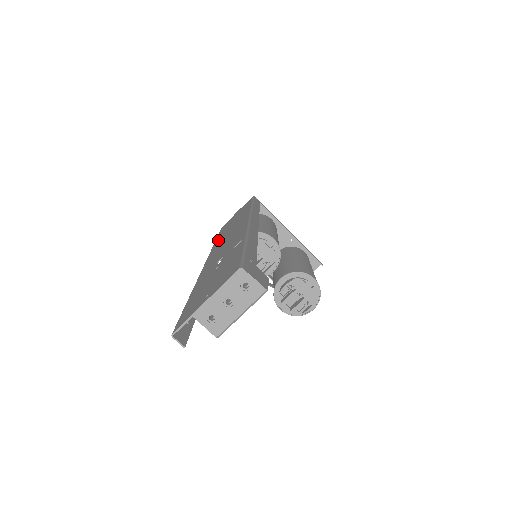
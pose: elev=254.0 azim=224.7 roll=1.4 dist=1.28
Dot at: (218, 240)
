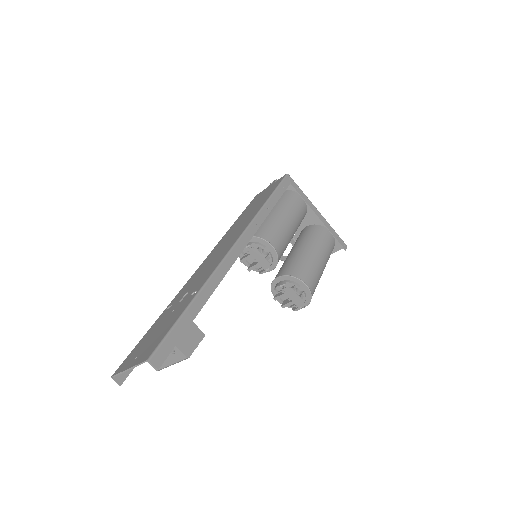
Dot at: (230, 230)
